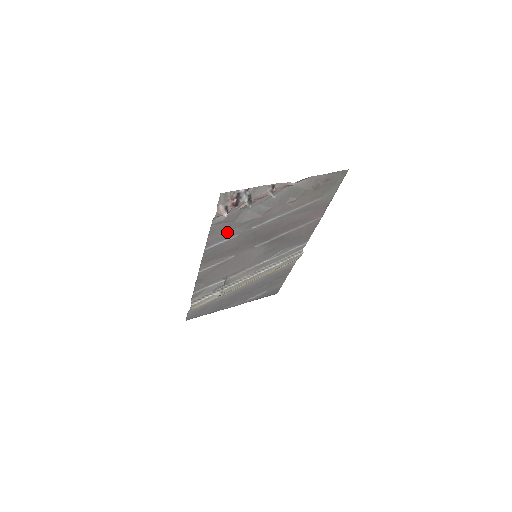
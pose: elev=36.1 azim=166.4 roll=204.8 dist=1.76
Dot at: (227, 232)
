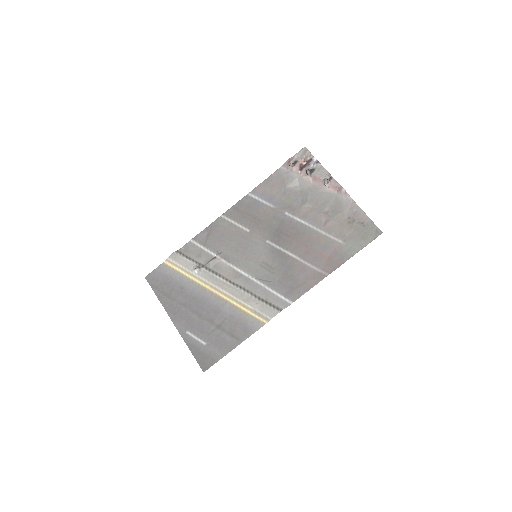
Dot at: (273, 195)
